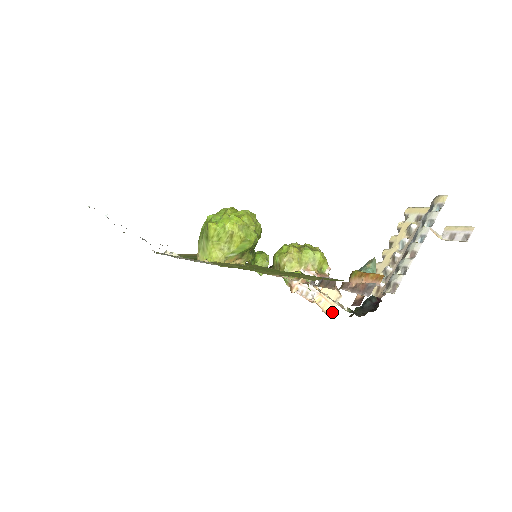
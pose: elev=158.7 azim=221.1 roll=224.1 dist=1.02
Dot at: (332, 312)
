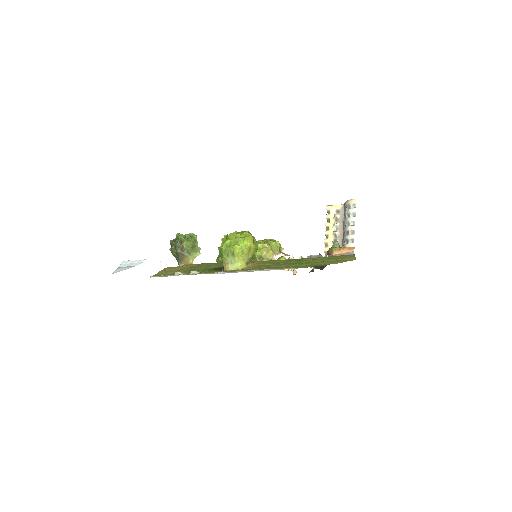
Dot at: (295, 273)
